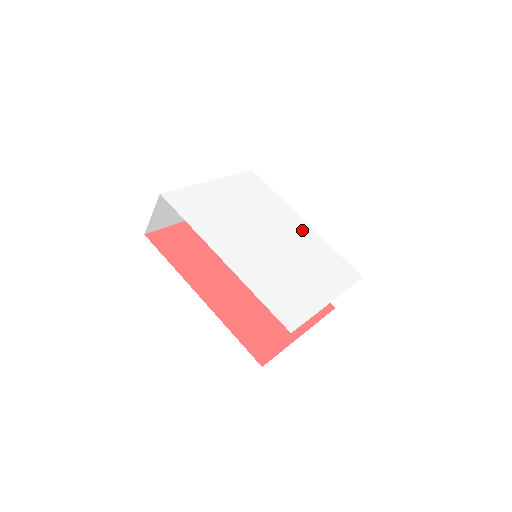
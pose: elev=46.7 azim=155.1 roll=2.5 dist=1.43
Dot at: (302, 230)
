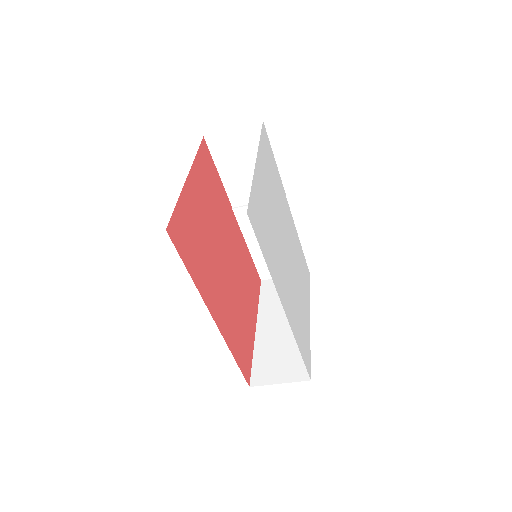
Dot at: (291, 223)
